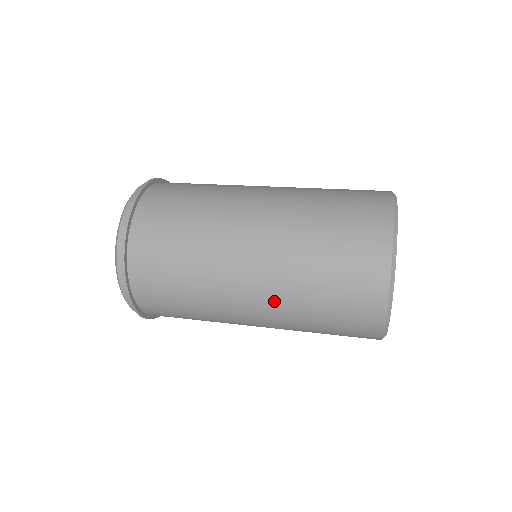
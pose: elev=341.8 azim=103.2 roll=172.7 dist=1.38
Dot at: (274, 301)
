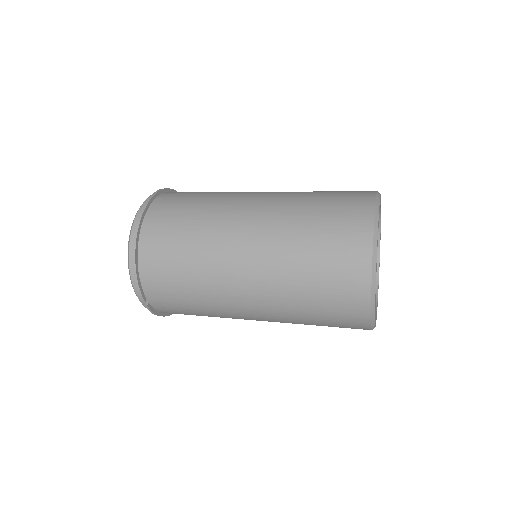
Dot at: (270, 230)
